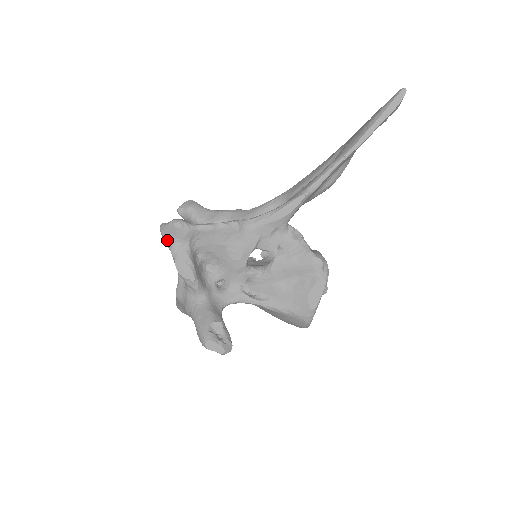
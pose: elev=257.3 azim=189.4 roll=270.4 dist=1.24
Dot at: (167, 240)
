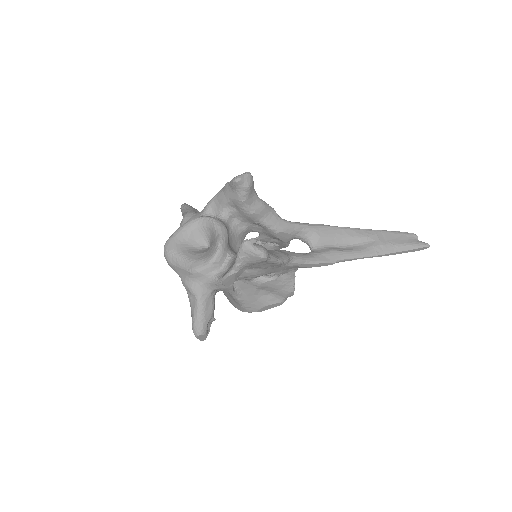
Dot at: (242, 258)
